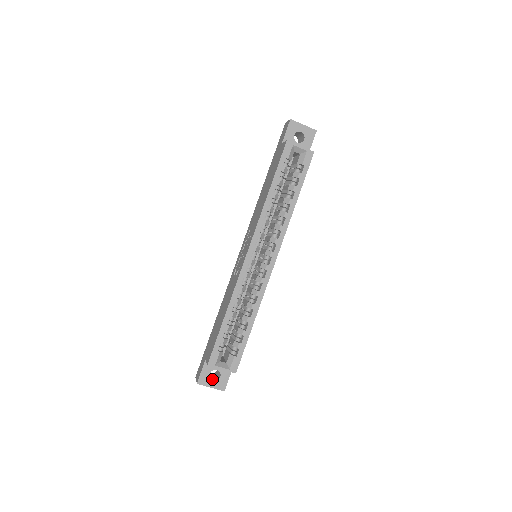
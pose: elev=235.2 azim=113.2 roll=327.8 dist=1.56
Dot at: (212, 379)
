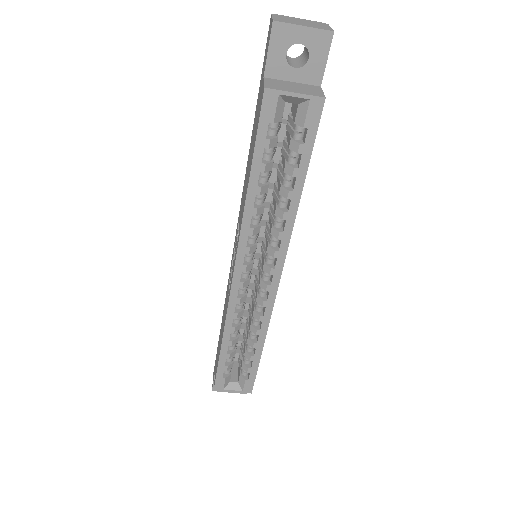
Dot at: occluded
